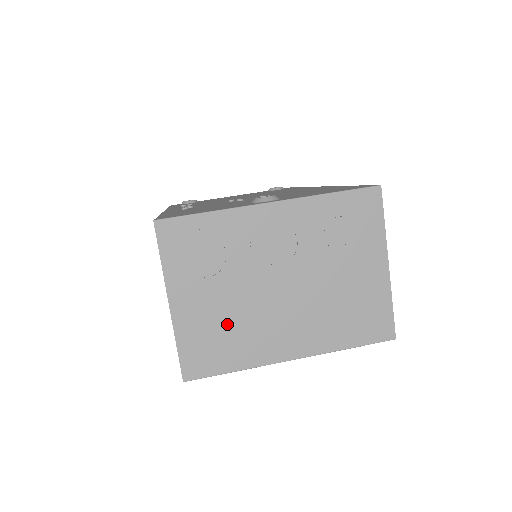
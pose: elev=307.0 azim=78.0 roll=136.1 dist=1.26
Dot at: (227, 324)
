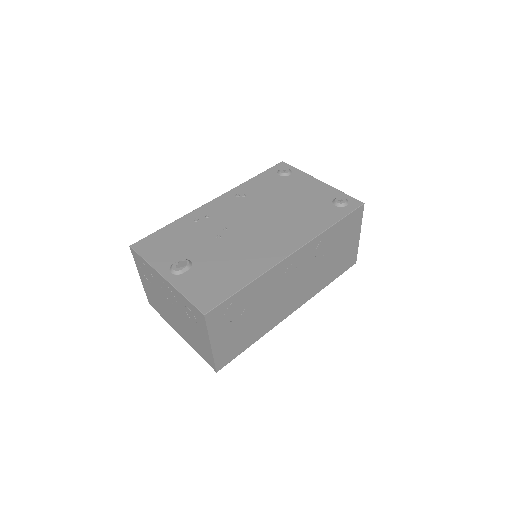
Dot at: (158, 302)
